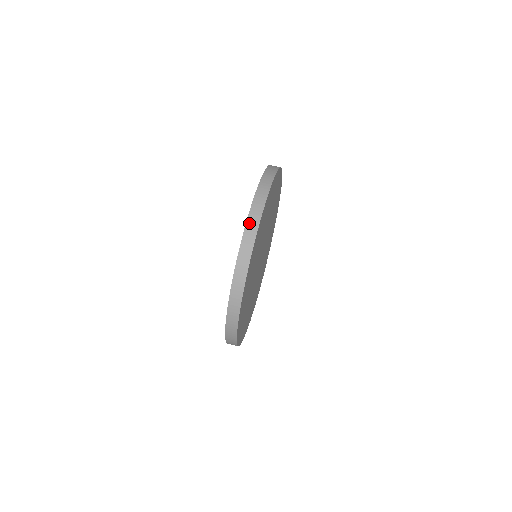
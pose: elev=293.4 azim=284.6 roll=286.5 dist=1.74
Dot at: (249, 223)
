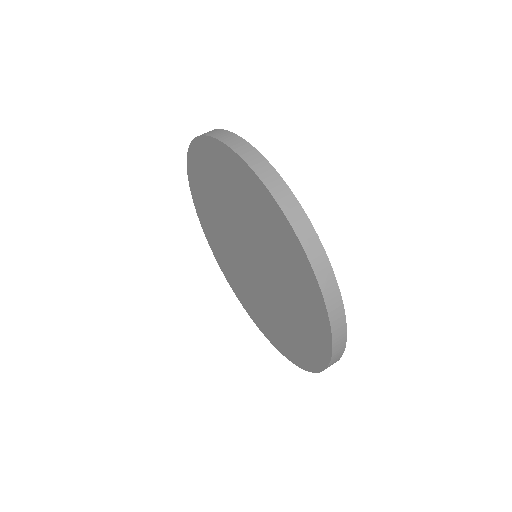
Dot at: (299, 230)
